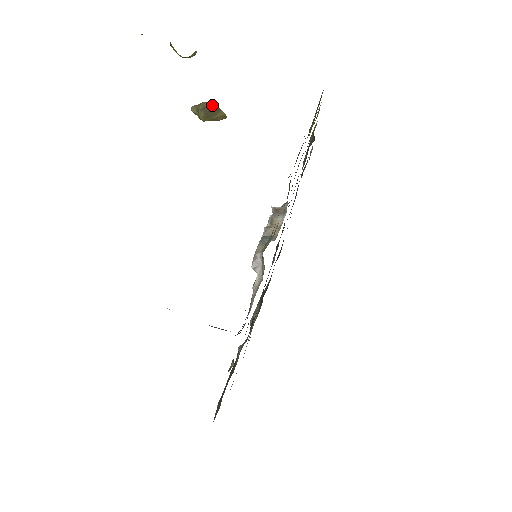
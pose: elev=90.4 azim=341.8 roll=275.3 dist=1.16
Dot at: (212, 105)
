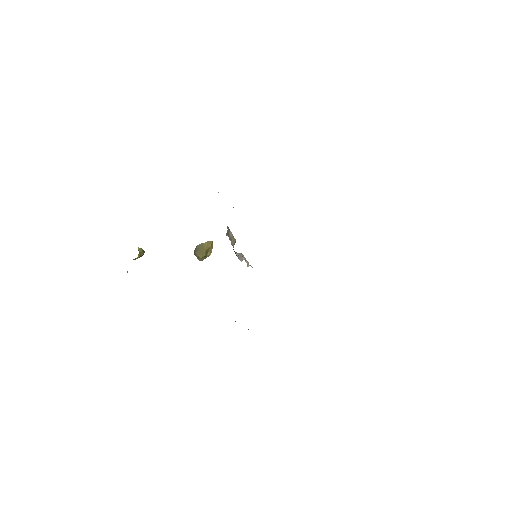
Dot at: (196, 248)
